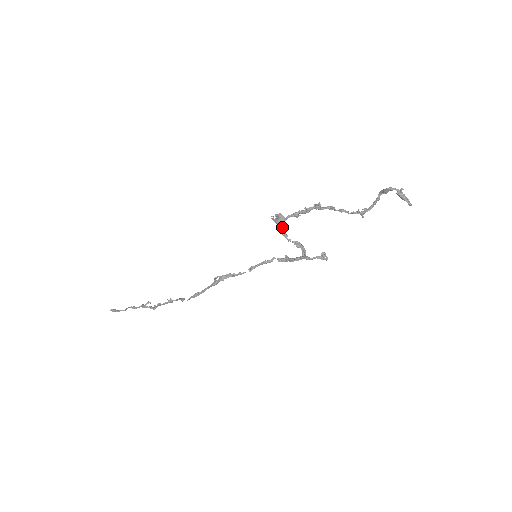
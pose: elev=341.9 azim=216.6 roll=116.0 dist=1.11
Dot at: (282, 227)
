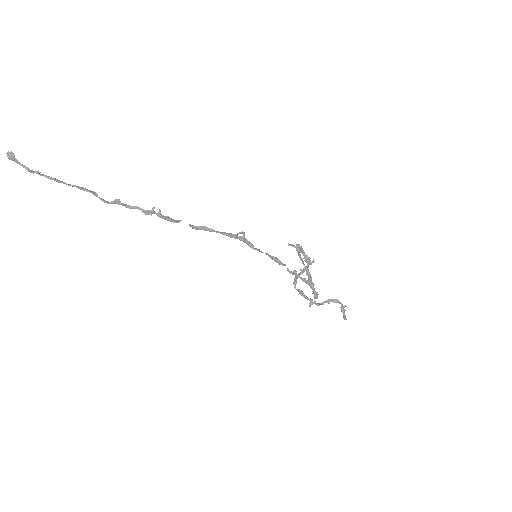
Dot at: occluded
